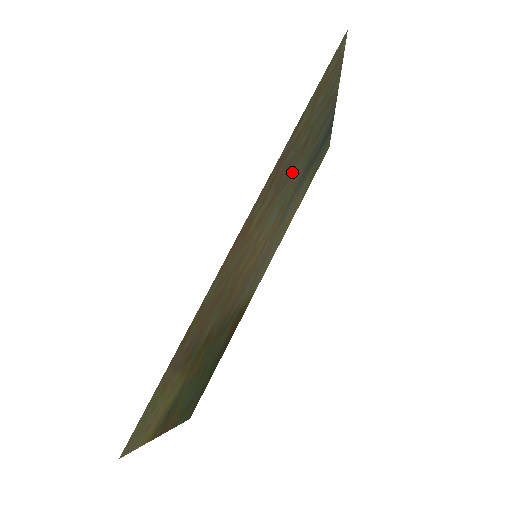
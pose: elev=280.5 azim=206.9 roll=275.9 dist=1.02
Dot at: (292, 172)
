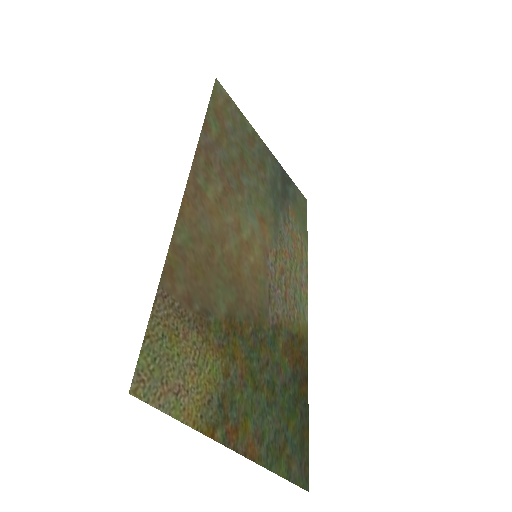
Dot at: (244, 181)
